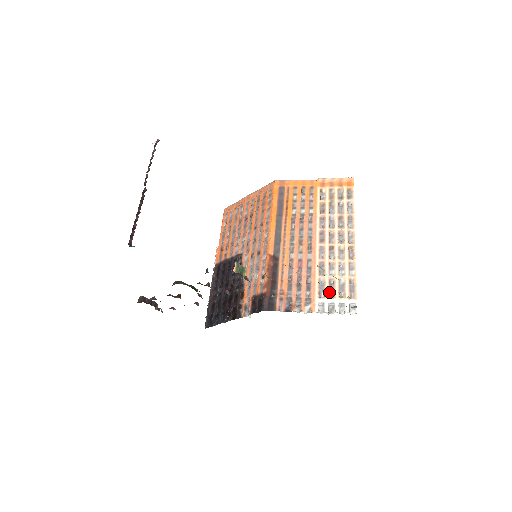
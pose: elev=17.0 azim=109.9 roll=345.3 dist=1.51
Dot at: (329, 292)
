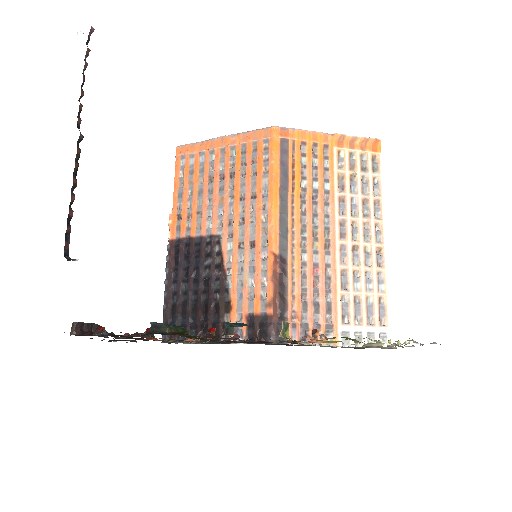
Dot at: (386, 344)
